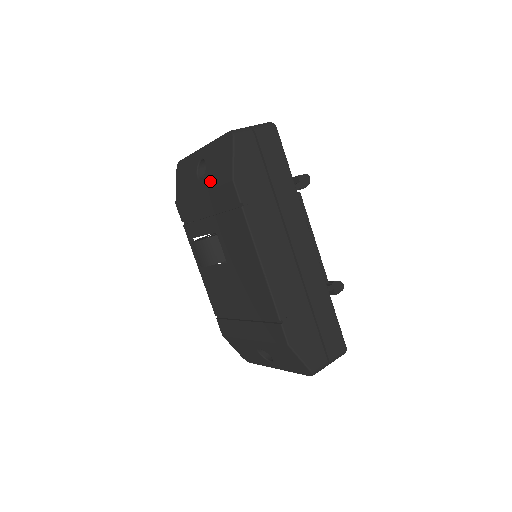
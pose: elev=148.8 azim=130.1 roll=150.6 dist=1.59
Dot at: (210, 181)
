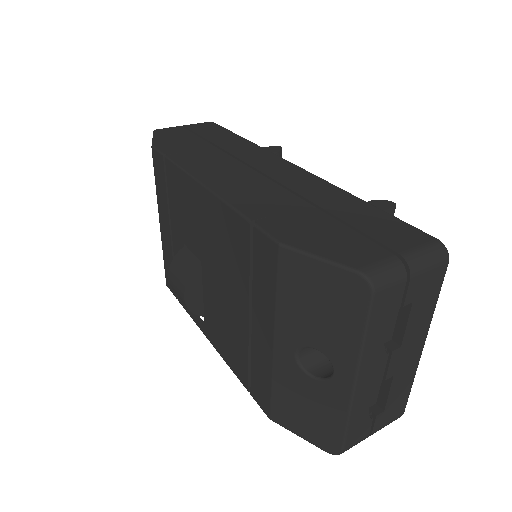
Dot at: occluded
